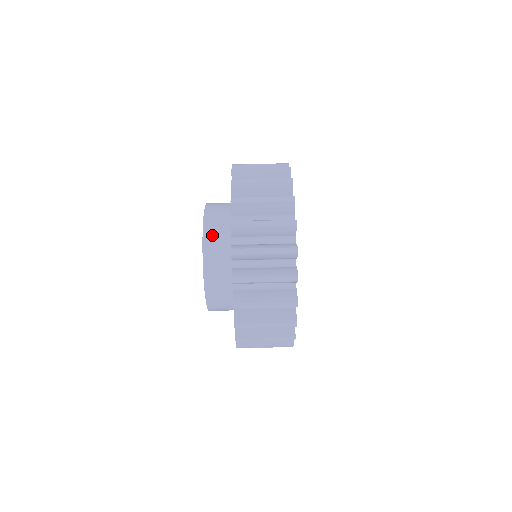
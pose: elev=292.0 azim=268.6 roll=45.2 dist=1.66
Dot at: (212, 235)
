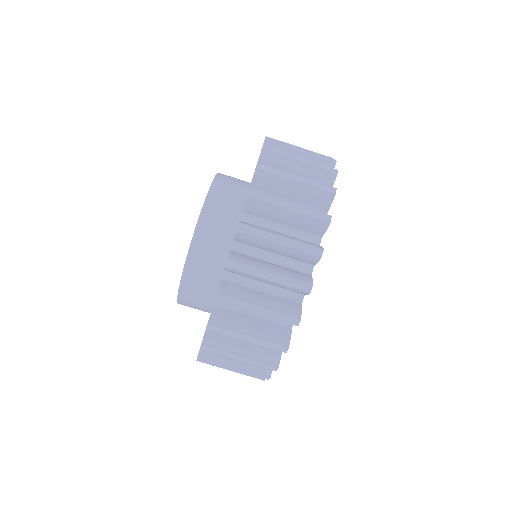
Dot at: (194, 278)
